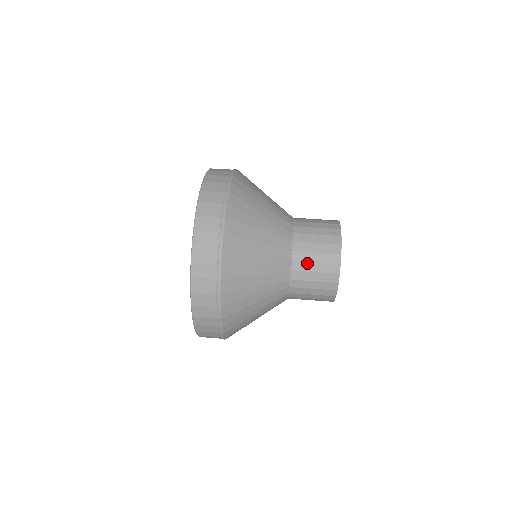
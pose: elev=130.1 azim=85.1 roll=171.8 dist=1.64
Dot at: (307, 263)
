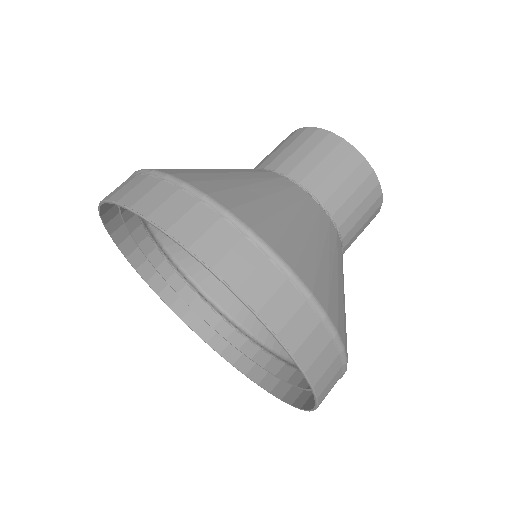
Dot at: (352, 215)
